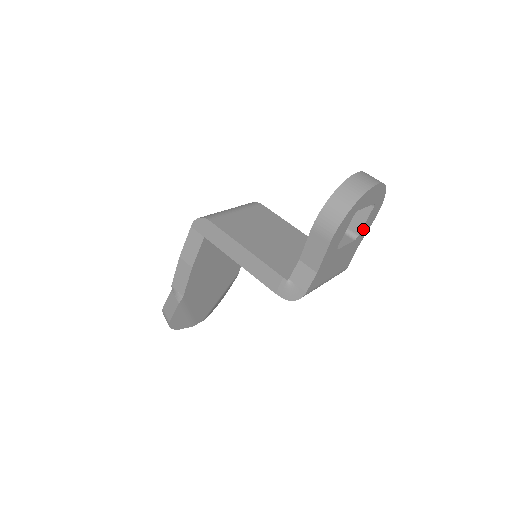
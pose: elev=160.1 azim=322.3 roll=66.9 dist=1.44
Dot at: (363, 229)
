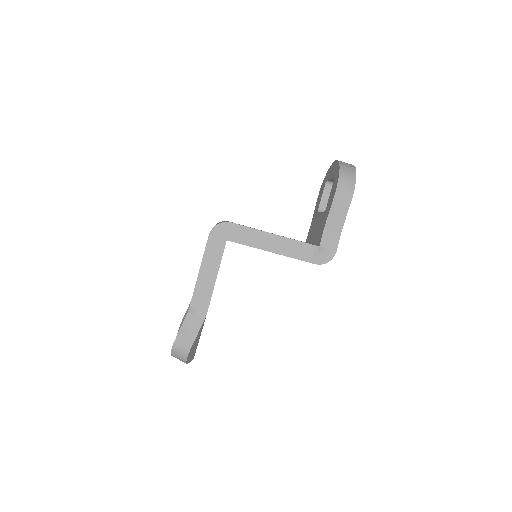
Dot at: occluded
